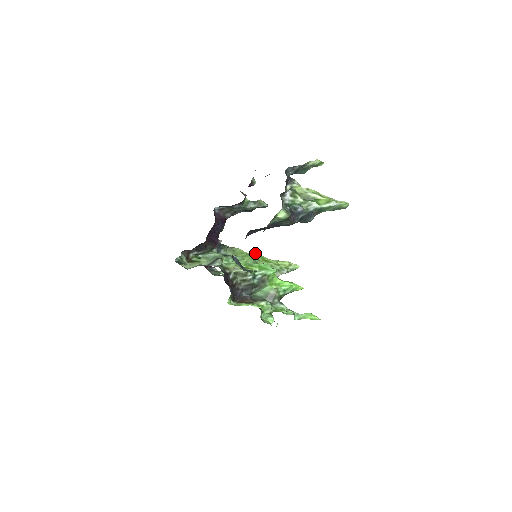
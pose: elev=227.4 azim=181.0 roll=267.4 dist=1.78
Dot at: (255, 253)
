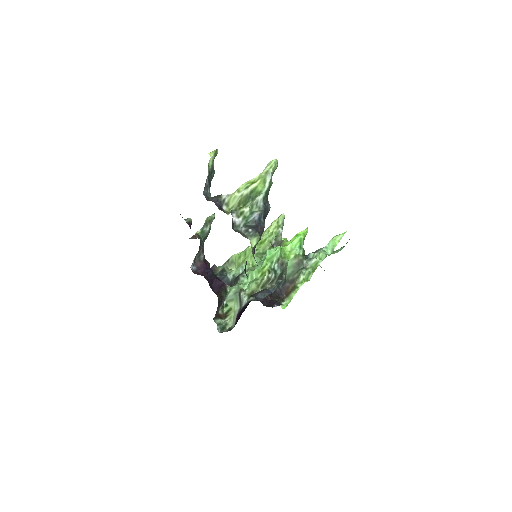
Dot at: (248, 248)
